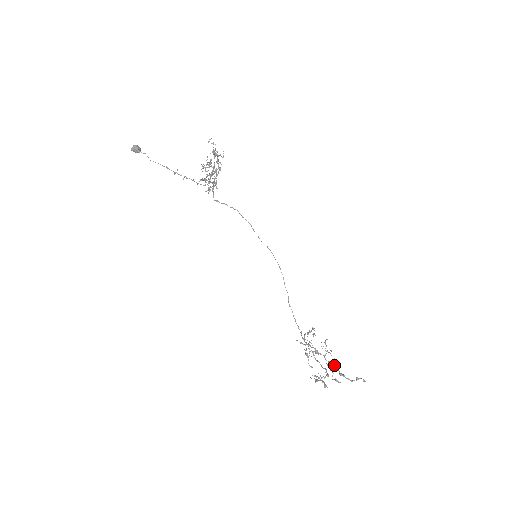
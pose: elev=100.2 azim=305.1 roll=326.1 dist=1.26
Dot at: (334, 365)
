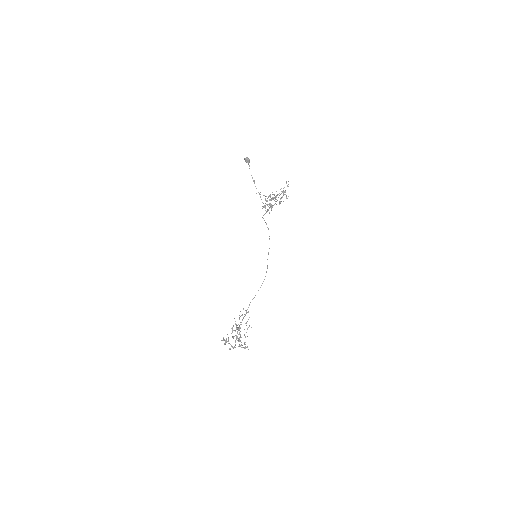
Dot at: (241, 342)
